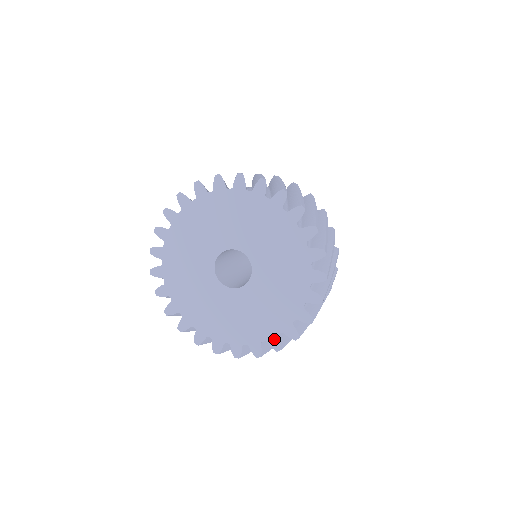
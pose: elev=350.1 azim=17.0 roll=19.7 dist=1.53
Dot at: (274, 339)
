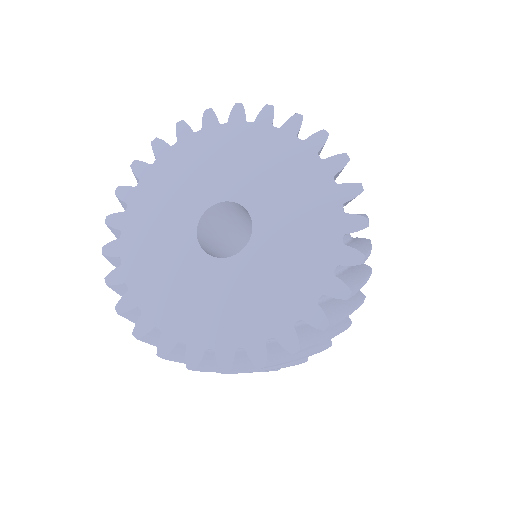
Dot at: (171, 340)
